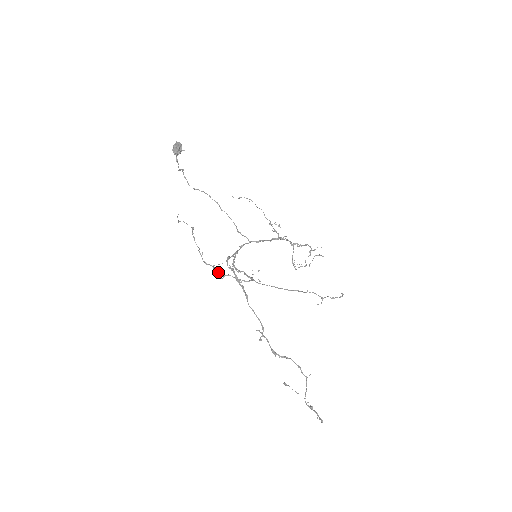
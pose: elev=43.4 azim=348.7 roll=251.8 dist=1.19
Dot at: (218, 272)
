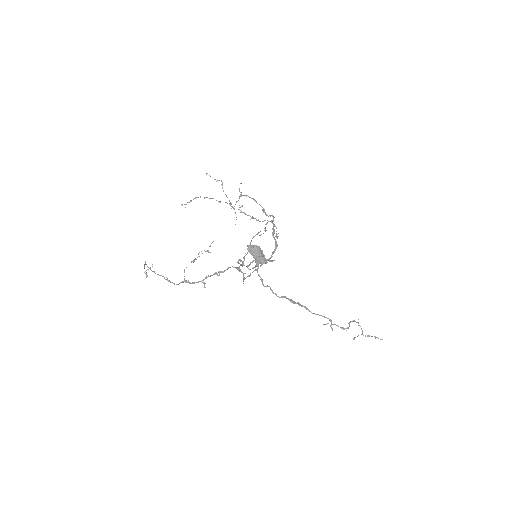
Dot at: occluded
